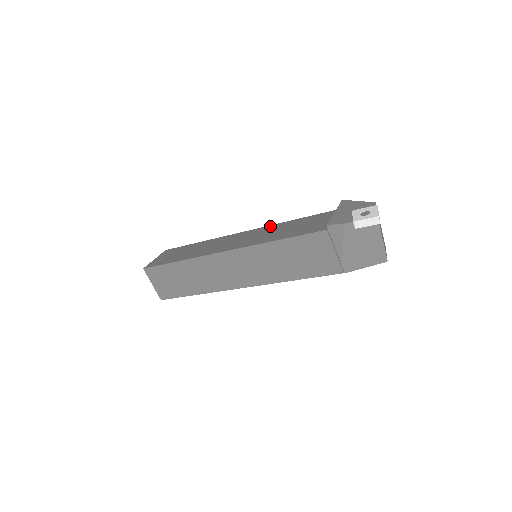
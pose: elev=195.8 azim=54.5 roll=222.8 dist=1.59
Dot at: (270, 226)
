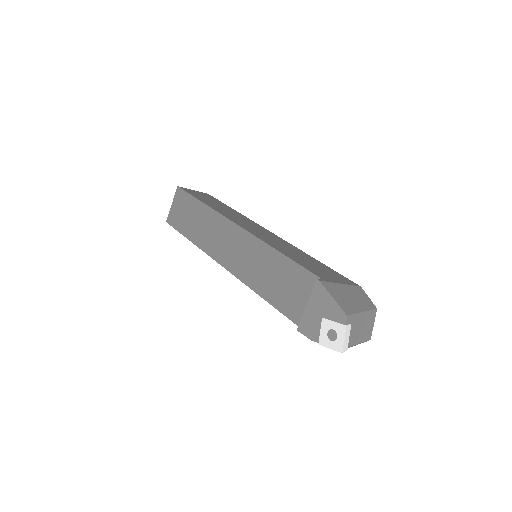
Dot at: (258, 243)
